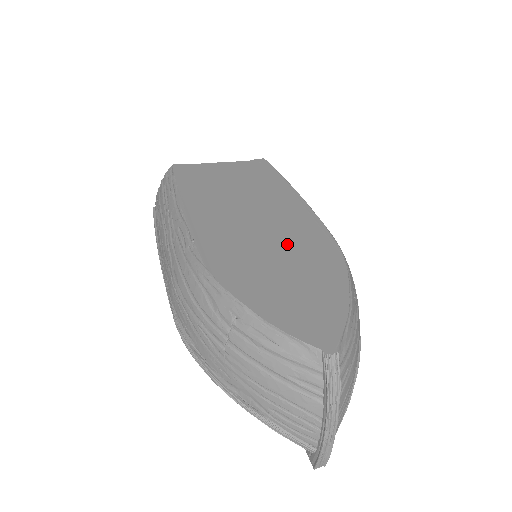
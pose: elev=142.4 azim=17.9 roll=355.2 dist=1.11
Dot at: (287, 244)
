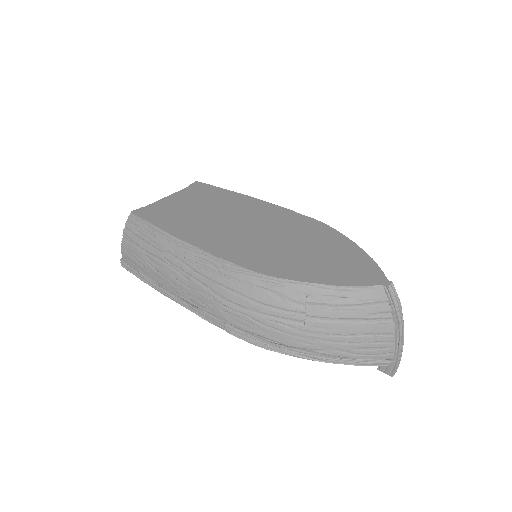
Dot at: (288, 234)
